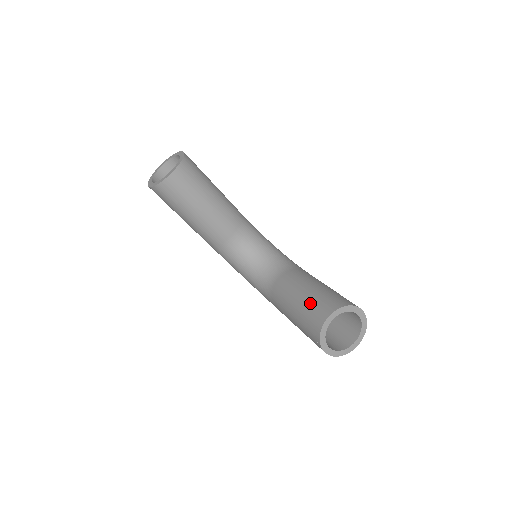
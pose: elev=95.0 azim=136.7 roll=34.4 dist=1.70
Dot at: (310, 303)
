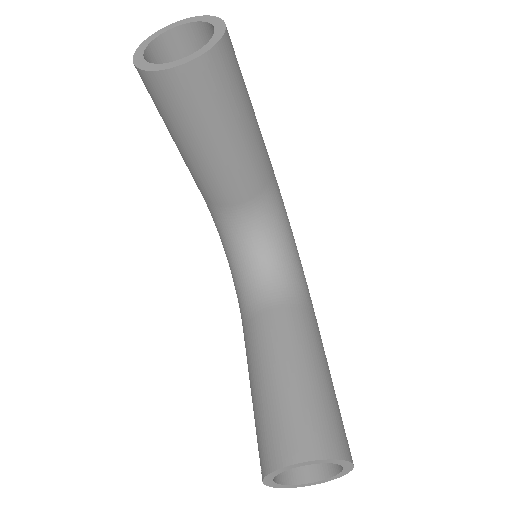
Dot at: (286, 406)
